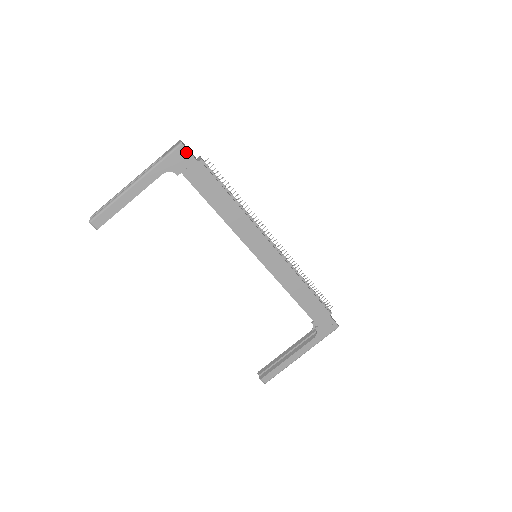
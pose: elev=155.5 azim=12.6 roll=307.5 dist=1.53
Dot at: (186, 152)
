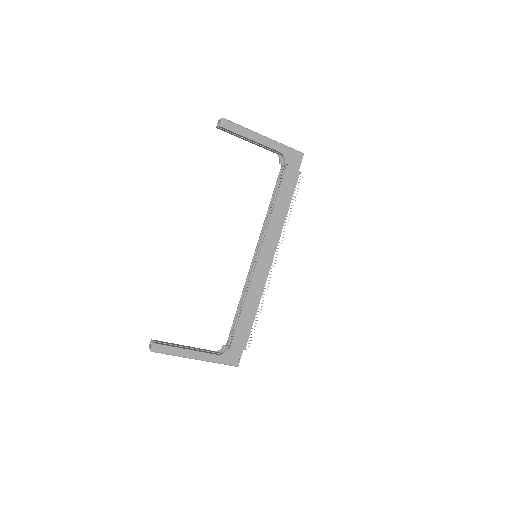
Dot at: (300, 160)
